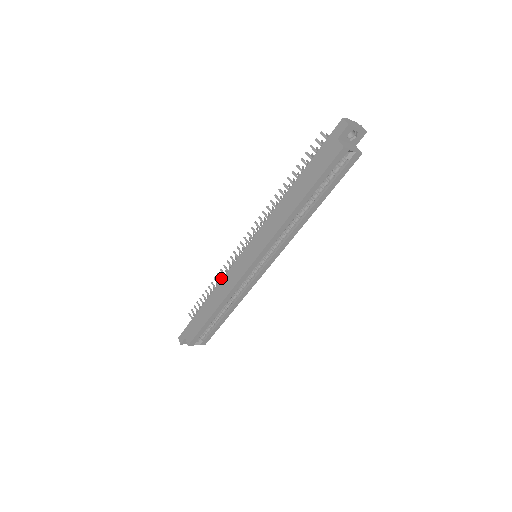
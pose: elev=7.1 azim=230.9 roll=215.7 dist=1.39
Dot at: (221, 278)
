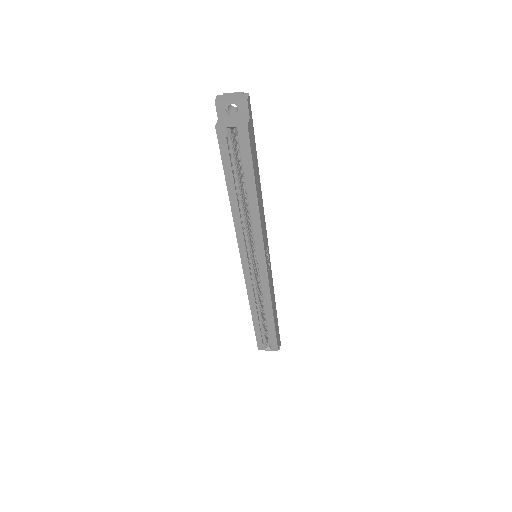
Dot at: occluded
